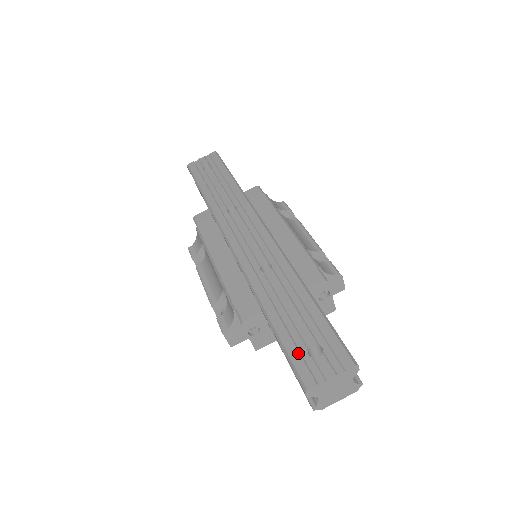
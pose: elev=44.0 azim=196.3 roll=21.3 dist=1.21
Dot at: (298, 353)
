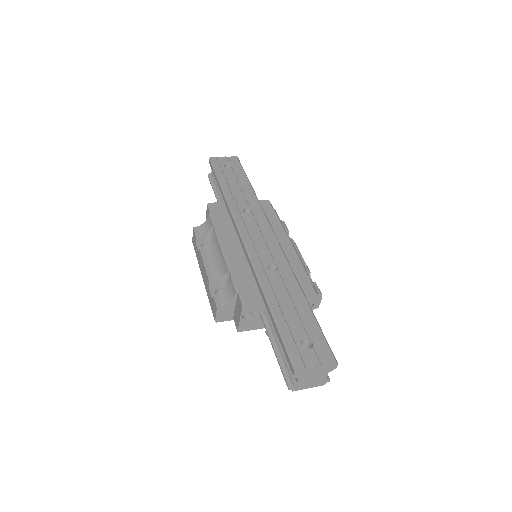
Dot at: (293, 341)
